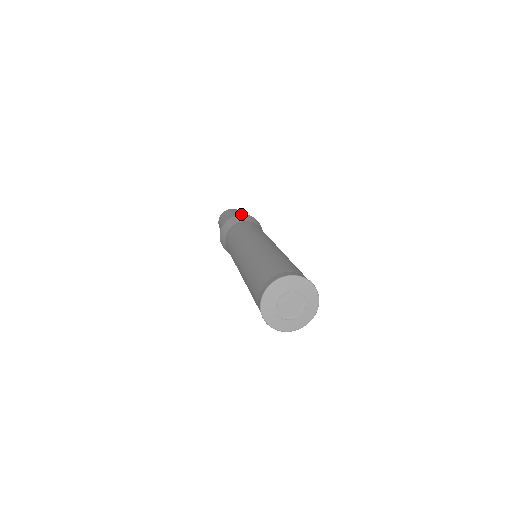
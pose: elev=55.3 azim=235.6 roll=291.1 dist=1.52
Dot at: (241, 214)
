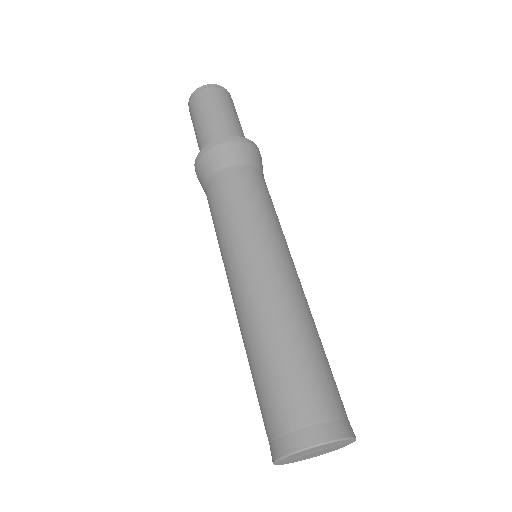
Dot at: (232, 140)
